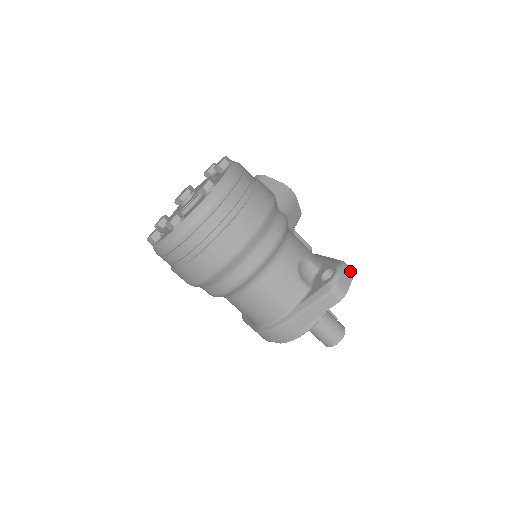
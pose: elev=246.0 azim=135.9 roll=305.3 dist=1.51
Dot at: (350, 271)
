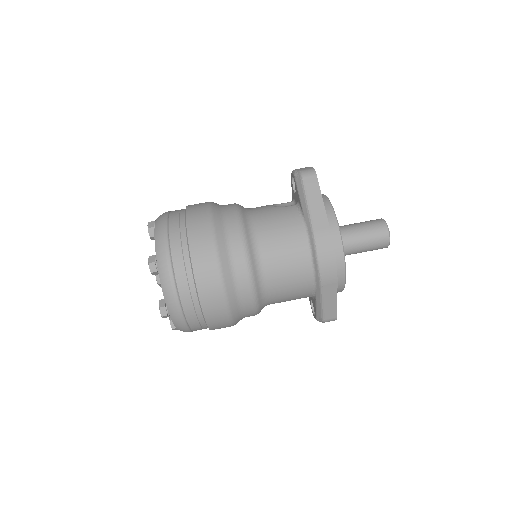
Dot at: occluded
